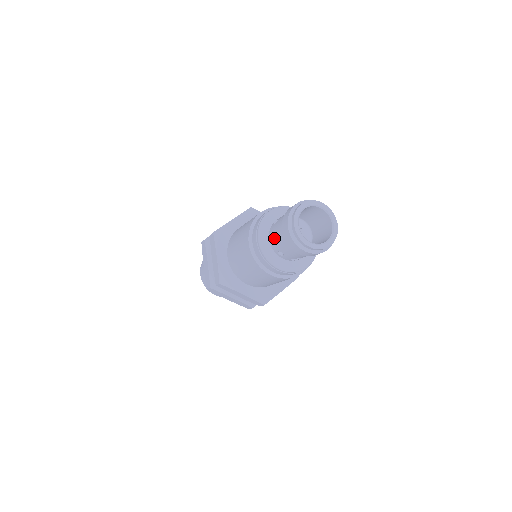
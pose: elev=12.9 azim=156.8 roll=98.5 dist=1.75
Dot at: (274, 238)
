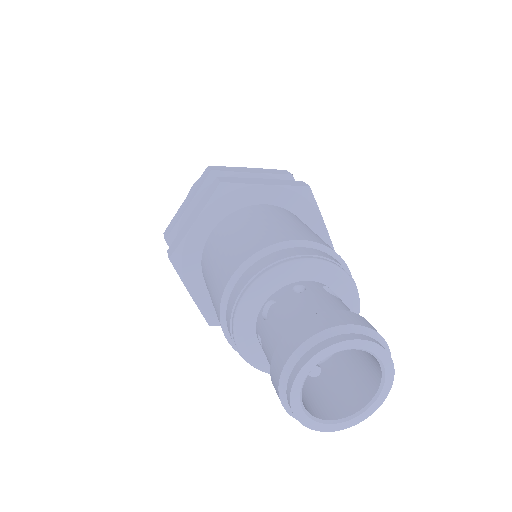
Dot at: (272, 311)
